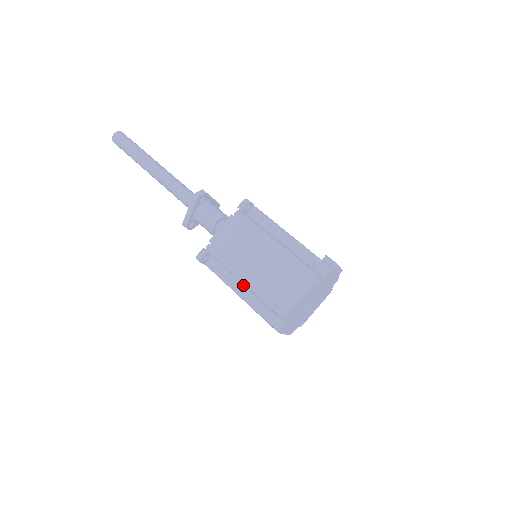
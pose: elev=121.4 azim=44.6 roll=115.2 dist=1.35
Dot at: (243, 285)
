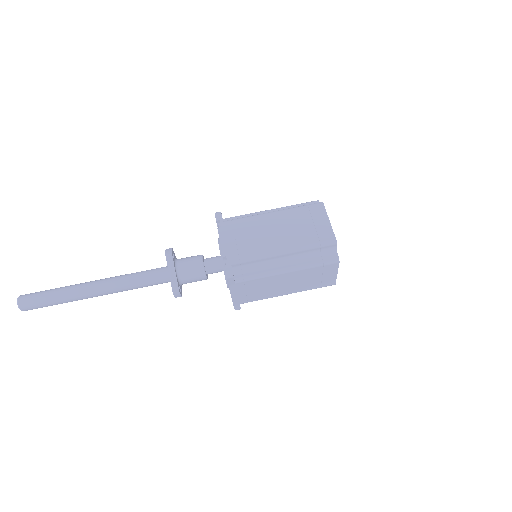
Dot at: (281, 260)
